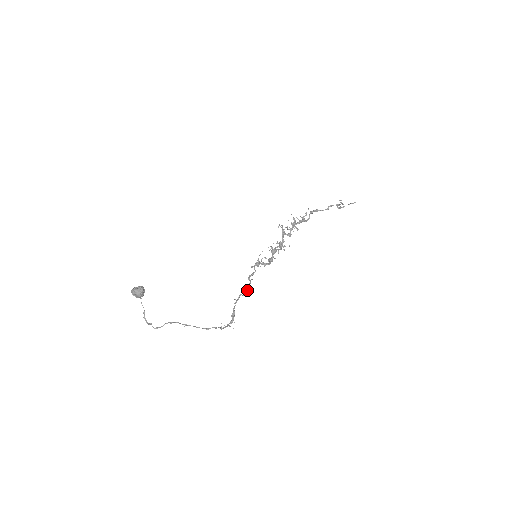
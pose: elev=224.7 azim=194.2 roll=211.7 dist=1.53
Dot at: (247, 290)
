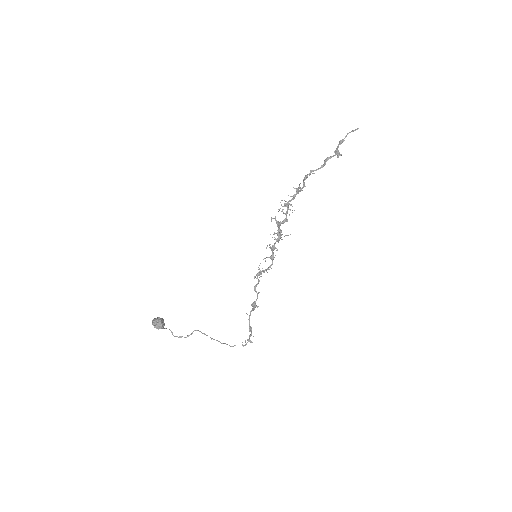
Dot at: occluded
